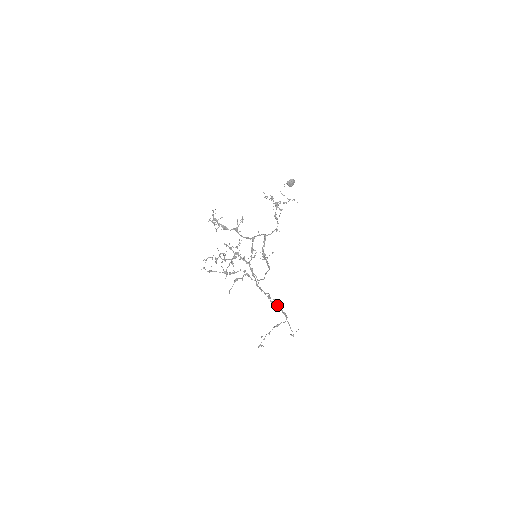
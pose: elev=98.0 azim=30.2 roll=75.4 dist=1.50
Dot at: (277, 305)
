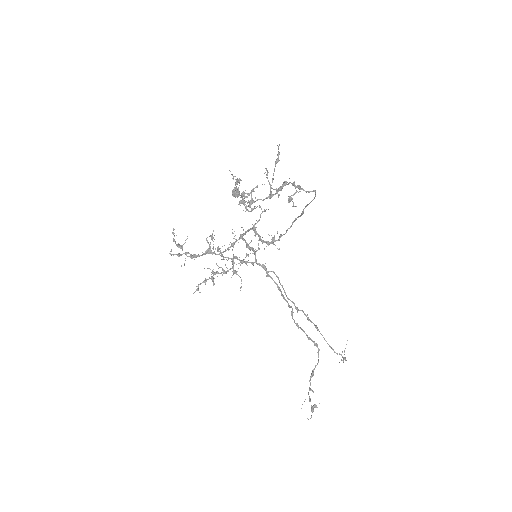
Dot at: (308, 320)
